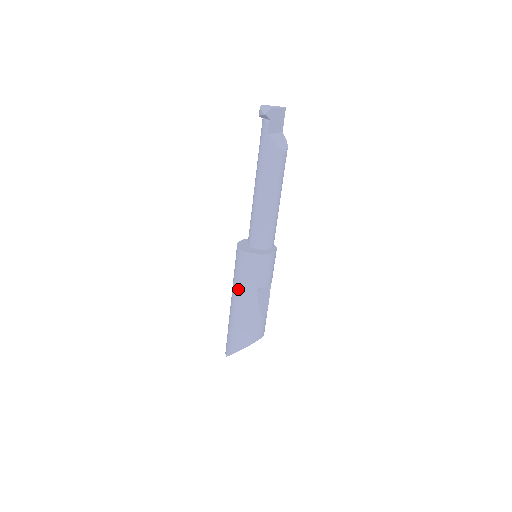
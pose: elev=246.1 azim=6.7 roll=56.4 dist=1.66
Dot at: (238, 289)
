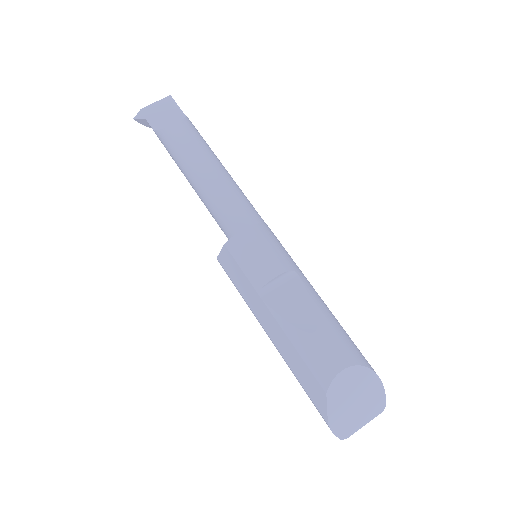
Dot at: occluded
